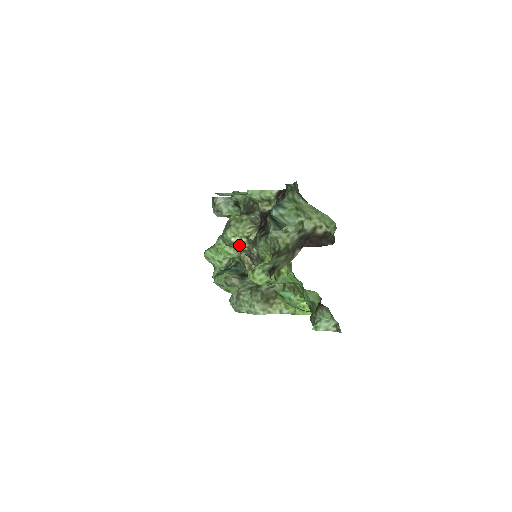
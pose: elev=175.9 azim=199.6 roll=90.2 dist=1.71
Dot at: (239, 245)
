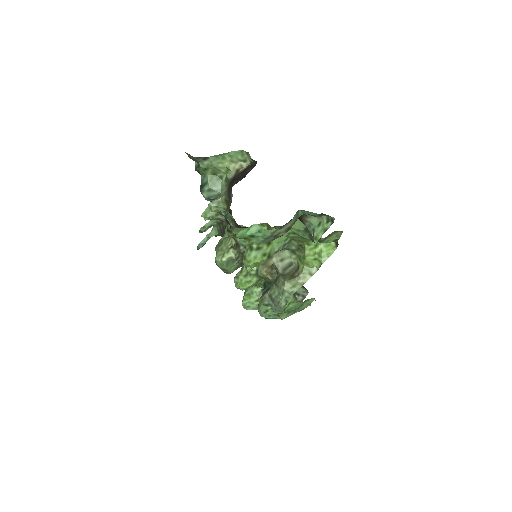
Dot at: (232, 259)
